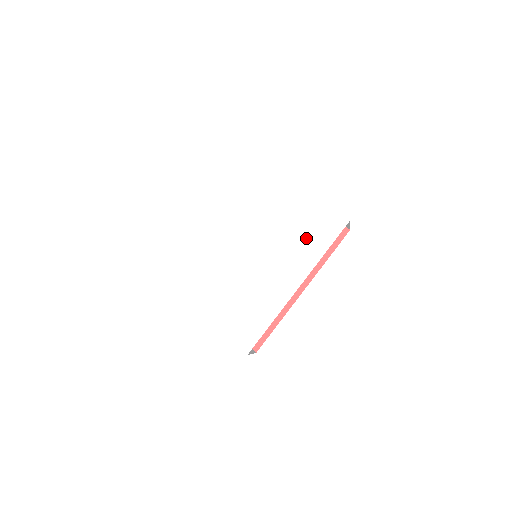
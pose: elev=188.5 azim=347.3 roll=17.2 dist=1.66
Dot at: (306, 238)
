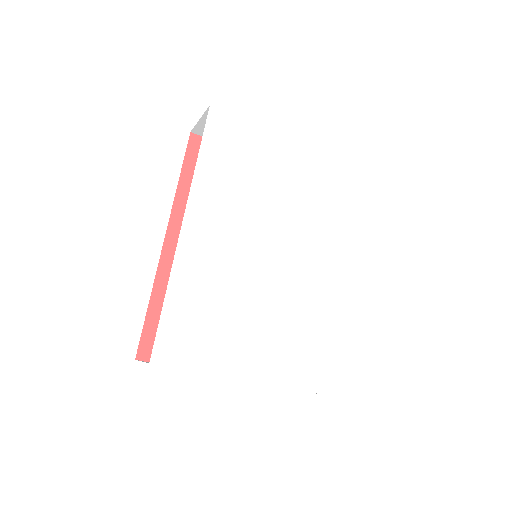
Dot at: (325, 204)
